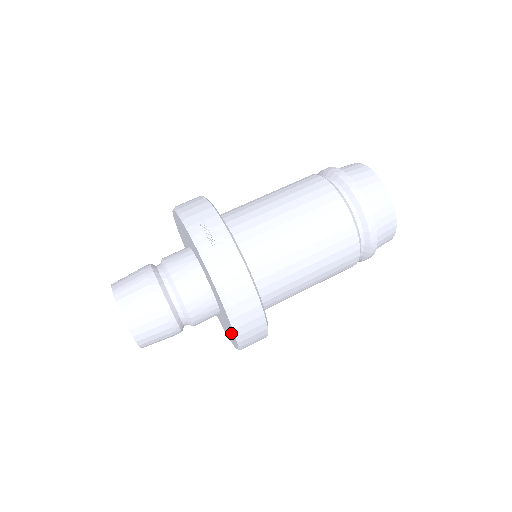
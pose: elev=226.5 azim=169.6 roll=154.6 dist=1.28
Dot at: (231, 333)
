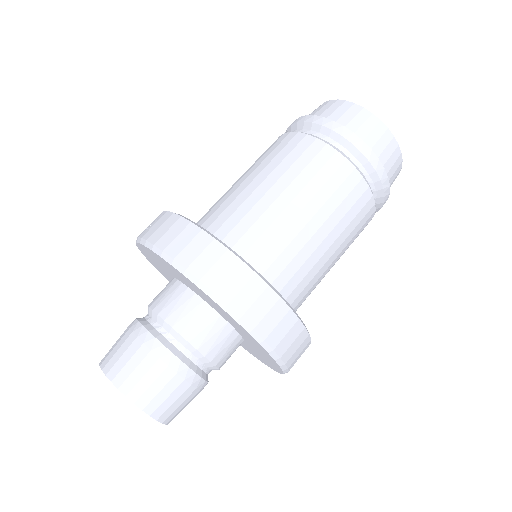
Dot at: (230, 319)
